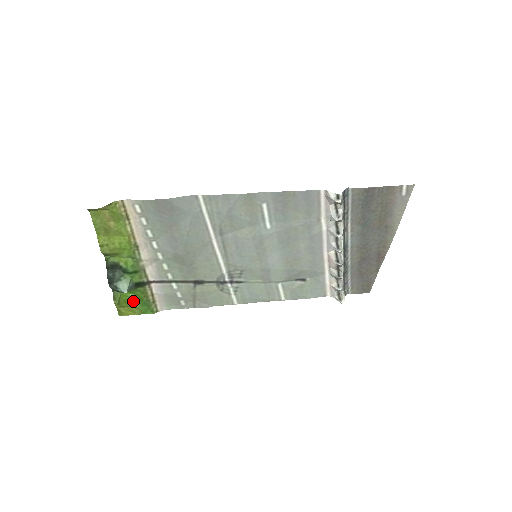
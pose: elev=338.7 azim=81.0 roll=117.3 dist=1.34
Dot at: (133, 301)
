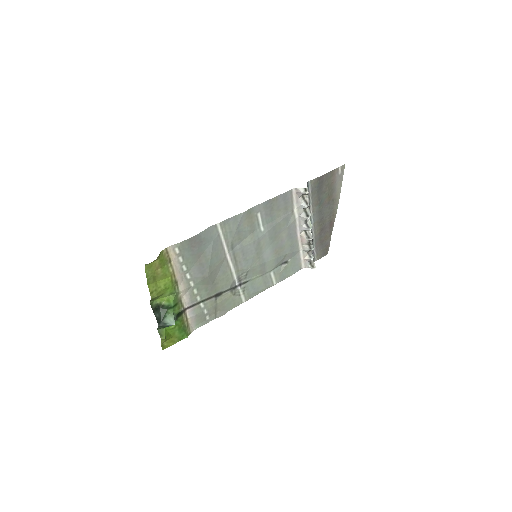
Dot at: (173, 332)
